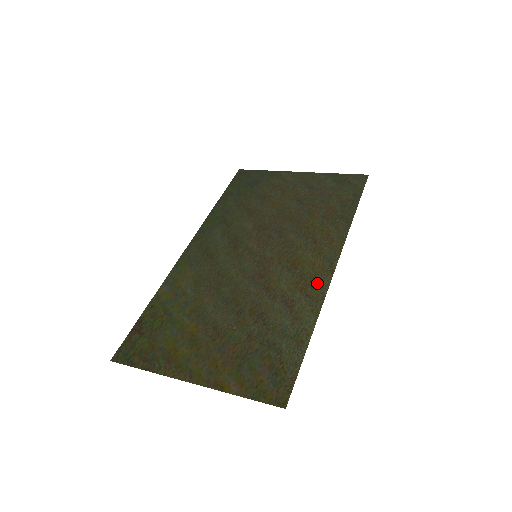
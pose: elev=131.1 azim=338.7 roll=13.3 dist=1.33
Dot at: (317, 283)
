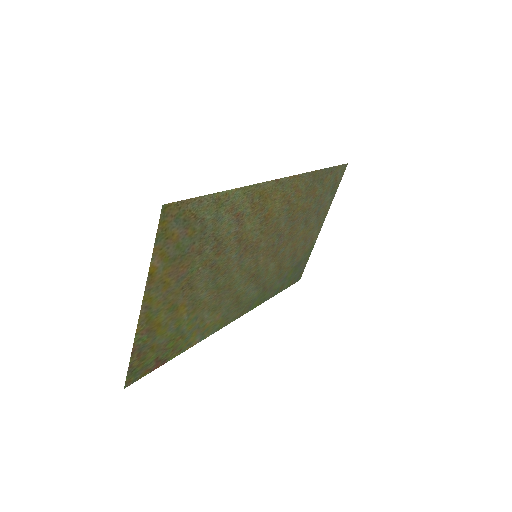
Dot at: (264, 194)
